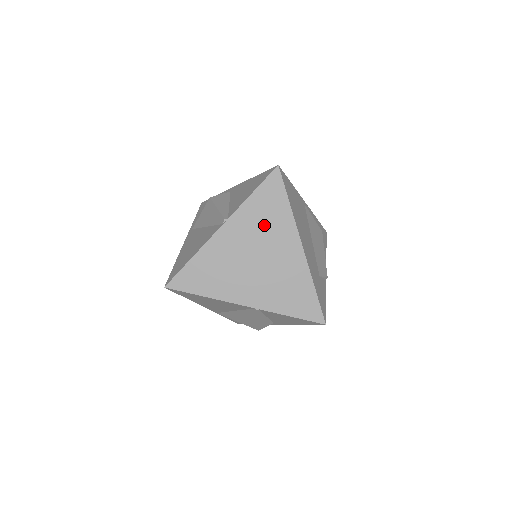
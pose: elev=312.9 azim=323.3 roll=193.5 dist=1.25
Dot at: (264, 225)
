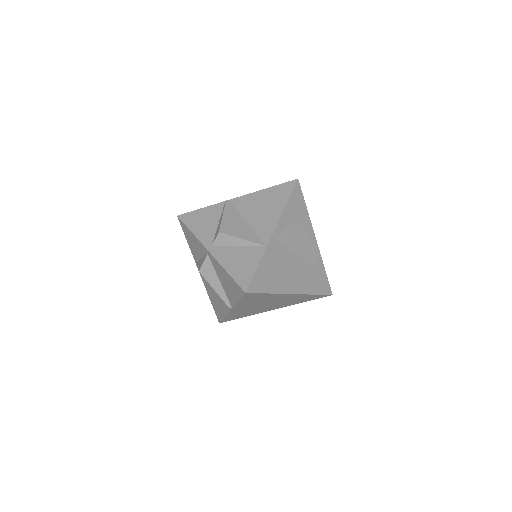
Dot at: (259, 301)
